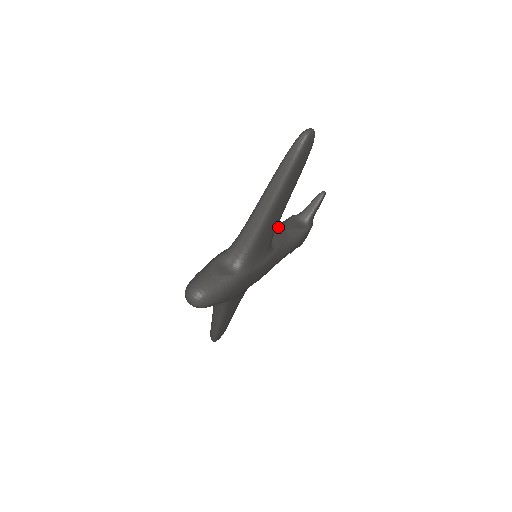
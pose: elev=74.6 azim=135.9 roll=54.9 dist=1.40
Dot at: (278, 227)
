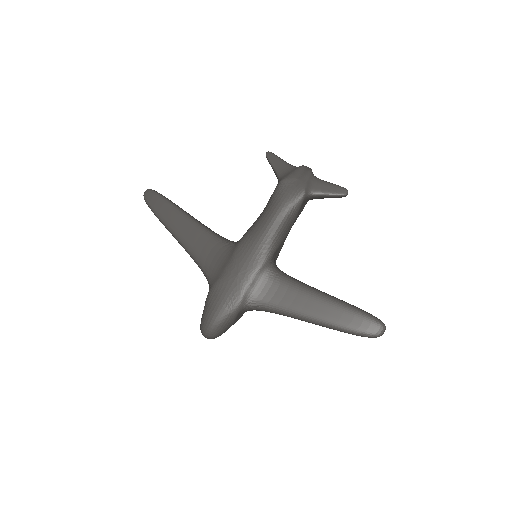
Dot at: (288, 226)
